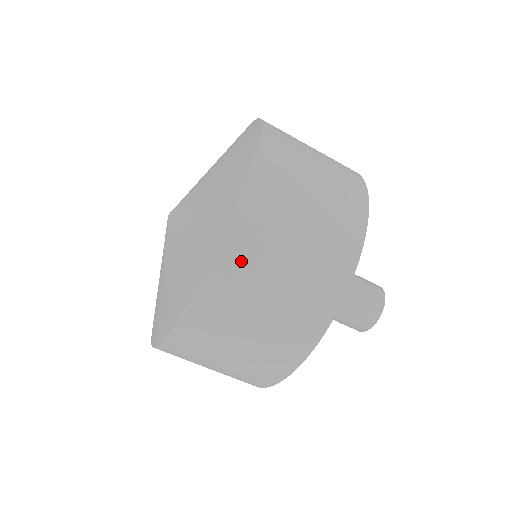
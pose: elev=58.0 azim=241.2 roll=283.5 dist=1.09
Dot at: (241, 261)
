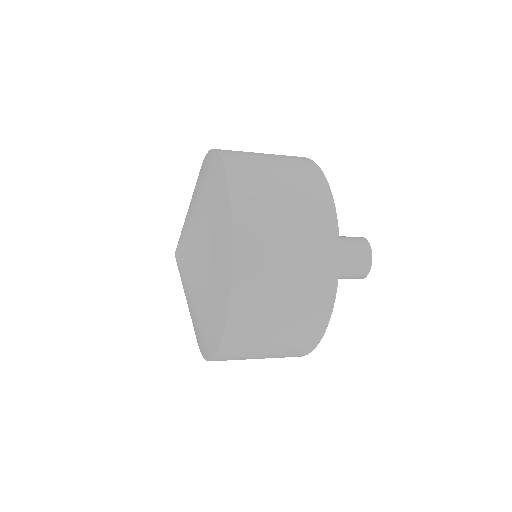
Dot at: occluded
